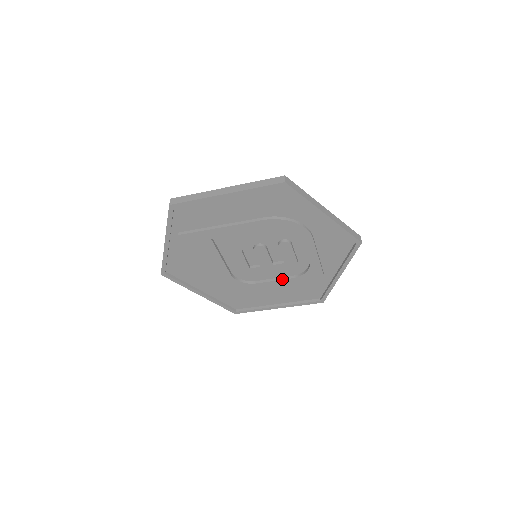
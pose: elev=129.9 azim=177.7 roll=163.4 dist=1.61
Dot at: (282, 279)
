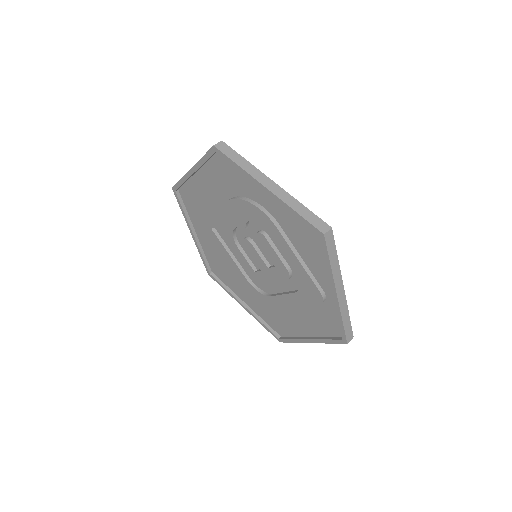
Dot at: (288, 293)
